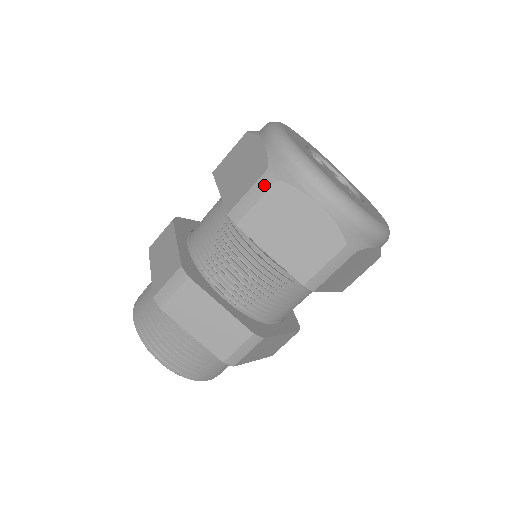
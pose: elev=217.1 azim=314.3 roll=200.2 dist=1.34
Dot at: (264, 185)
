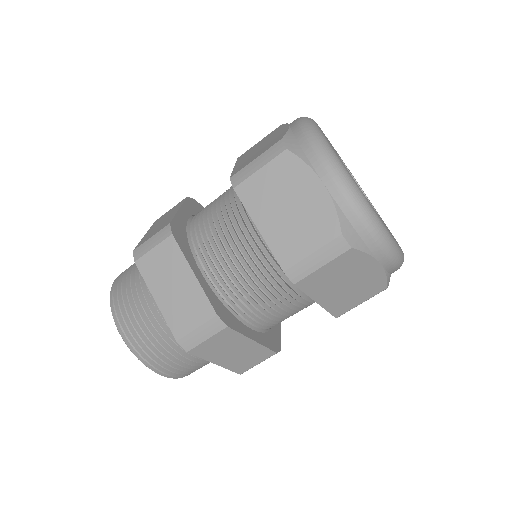
Dot at: (335, 251)
